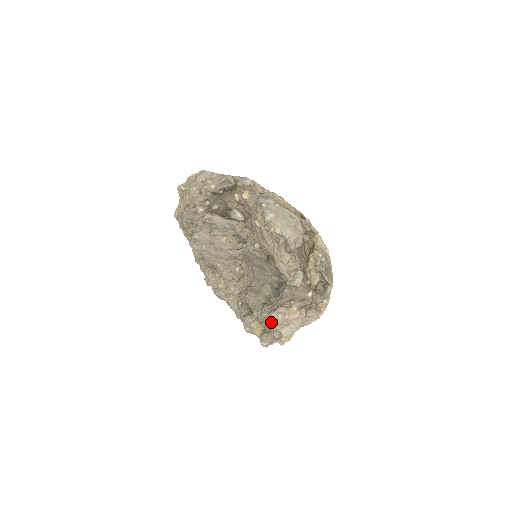
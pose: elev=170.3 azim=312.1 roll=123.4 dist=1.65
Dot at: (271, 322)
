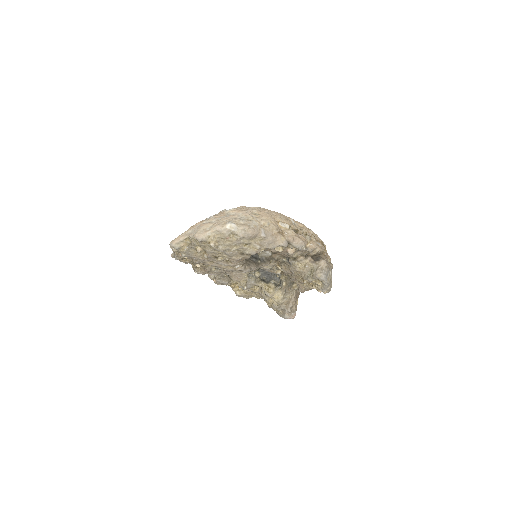
Dot at: occluded
